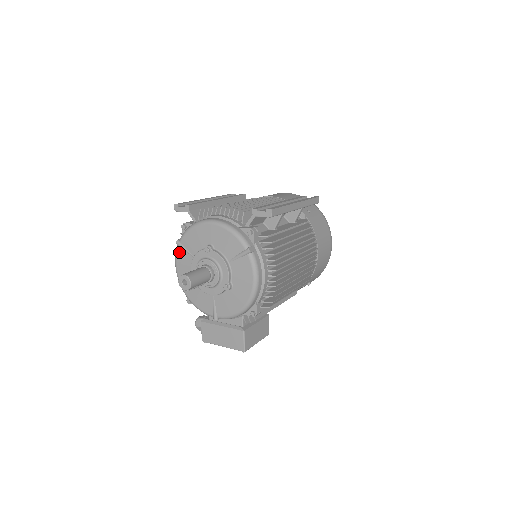
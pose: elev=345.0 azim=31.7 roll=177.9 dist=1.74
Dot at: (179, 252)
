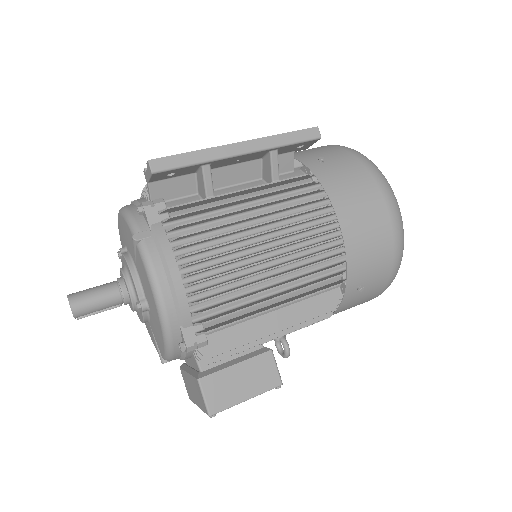
Dot at: occluded
